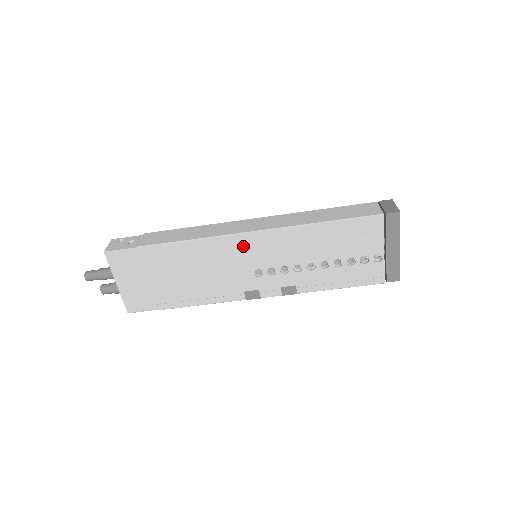
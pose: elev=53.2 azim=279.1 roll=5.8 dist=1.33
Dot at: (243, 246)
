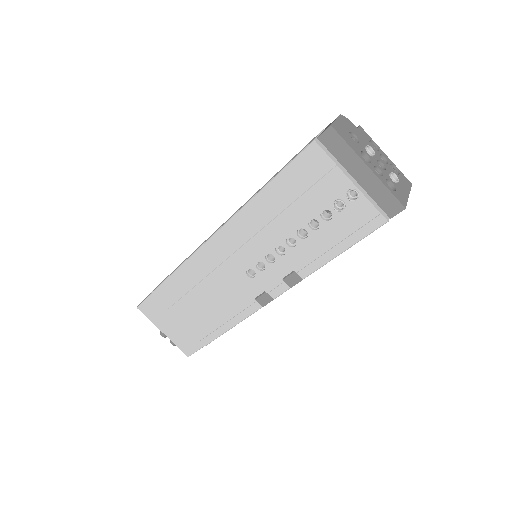
Dot at: (218, 252)
